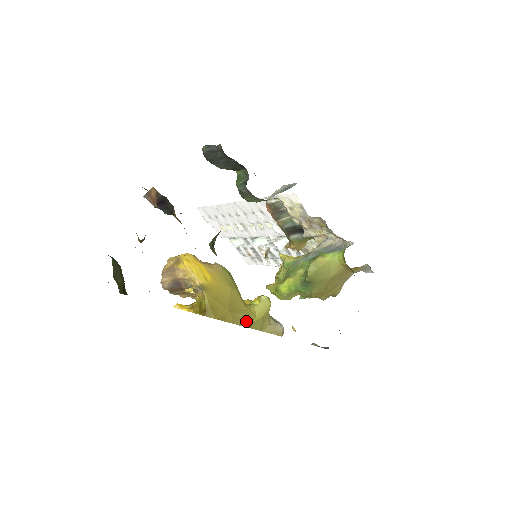
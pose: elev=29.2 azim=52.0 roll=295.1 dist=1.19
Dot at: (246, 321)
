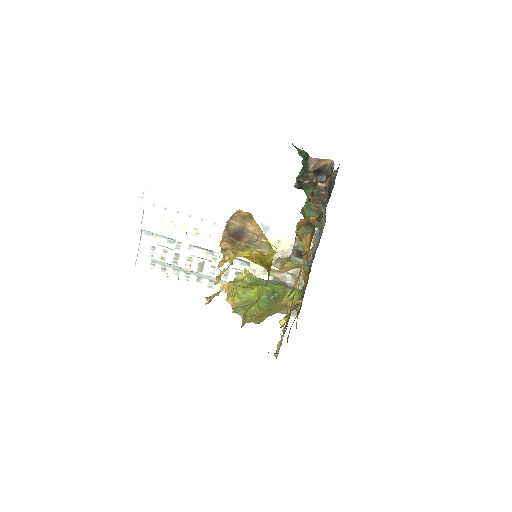
Dot at: occluded
